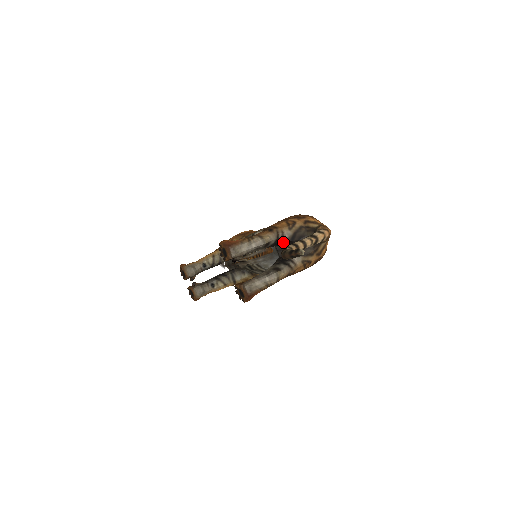
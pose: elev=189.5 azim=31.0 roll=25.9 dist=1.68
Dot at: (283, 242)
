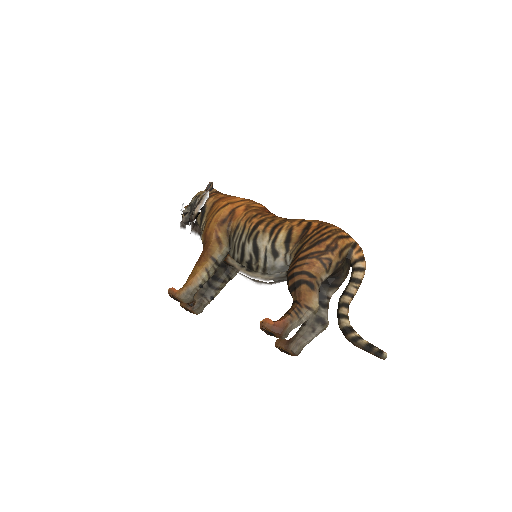
Dot at: occluded
